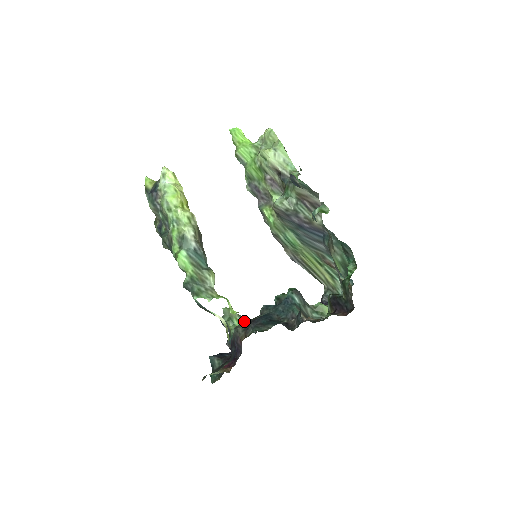
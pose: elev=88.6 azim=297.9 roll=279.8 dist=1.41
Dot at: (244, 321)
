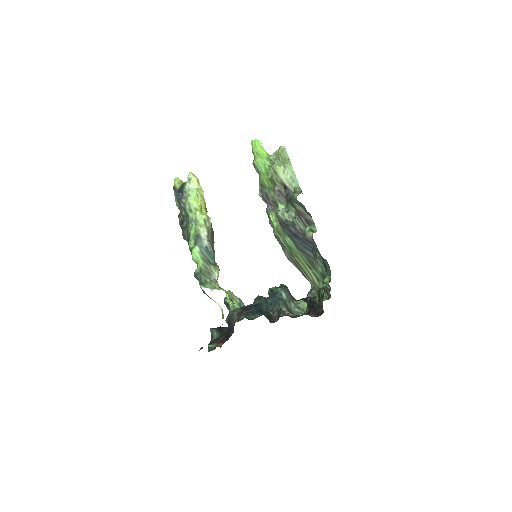
Dot at: (242, 304)
